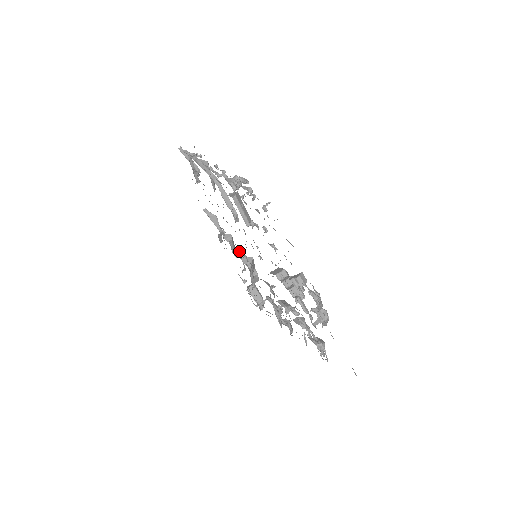
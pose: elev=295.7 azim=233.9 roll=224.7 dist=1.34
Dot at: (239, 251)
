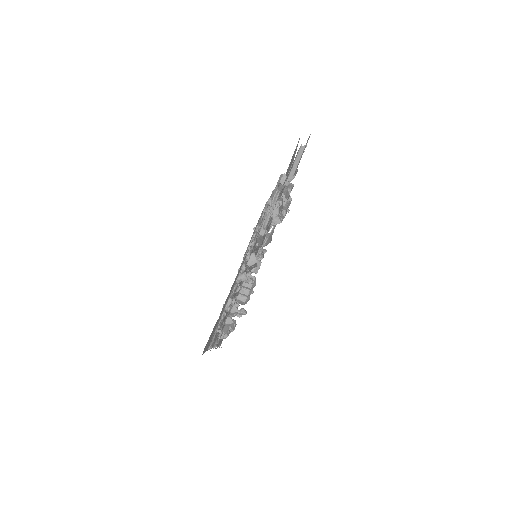
Dot at: occluded
